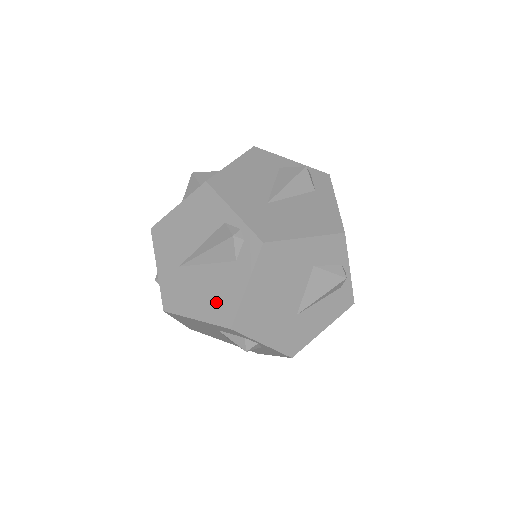
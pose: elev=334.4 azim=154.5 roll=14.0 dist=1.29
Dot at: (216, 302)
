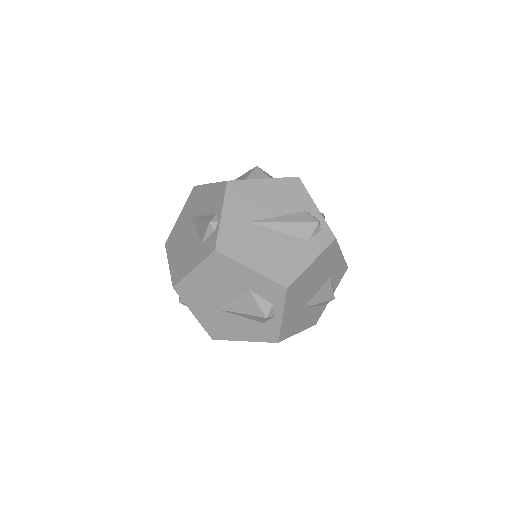
Dot at: (279, 263)
